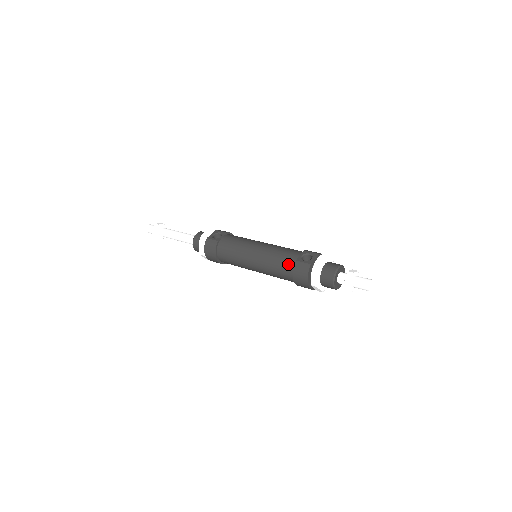
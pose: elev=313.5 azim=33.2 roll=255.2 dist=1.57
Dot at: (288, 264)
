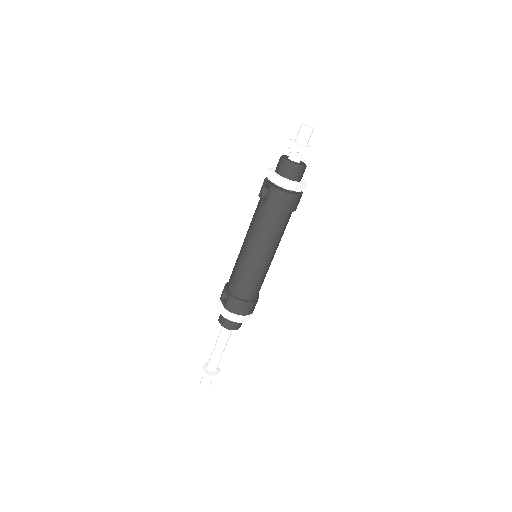
Dot at: (268, 214)
